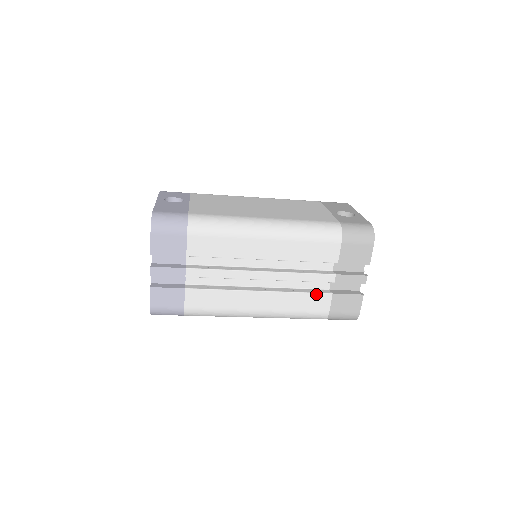
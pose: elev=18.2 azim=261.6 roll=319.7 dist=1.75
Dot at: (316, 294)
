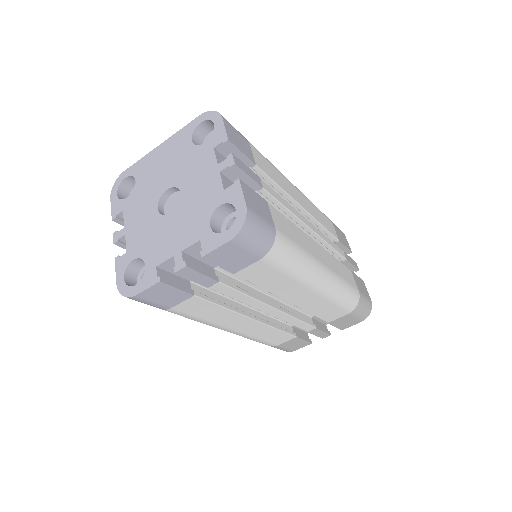
Dot at: (344, 266)
